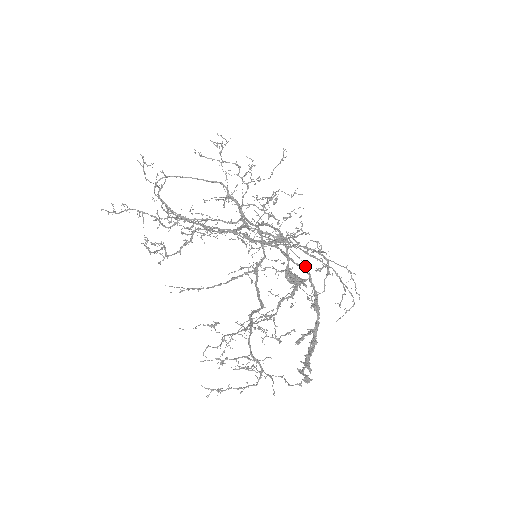
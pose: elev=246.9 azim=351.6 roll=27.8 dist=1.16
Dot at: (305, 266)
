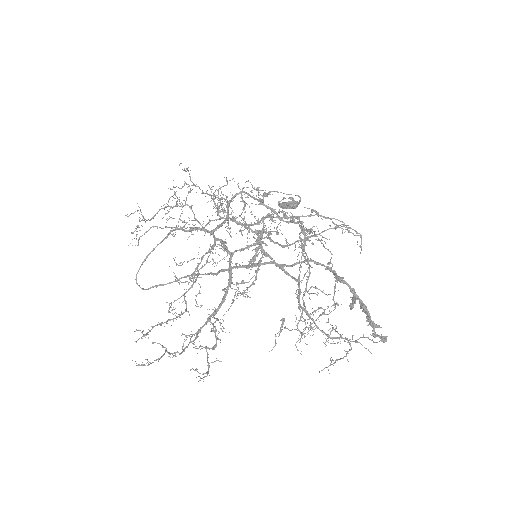
Dot at: occluded
